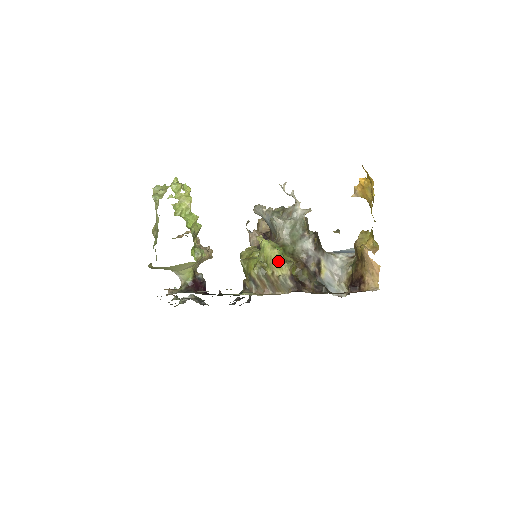
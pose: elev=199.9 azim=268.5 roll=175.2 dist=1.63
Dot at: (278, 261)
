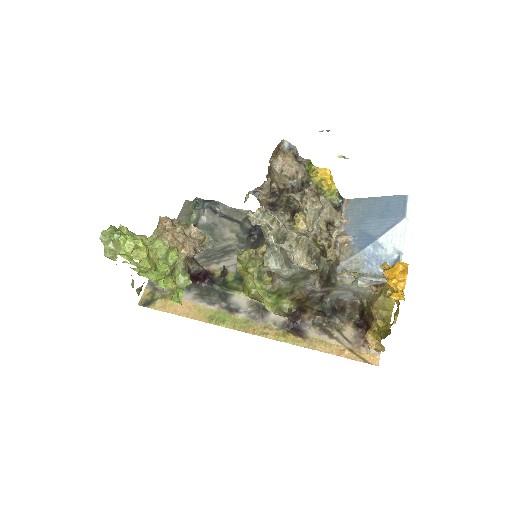
Dot at: (270, 311)
